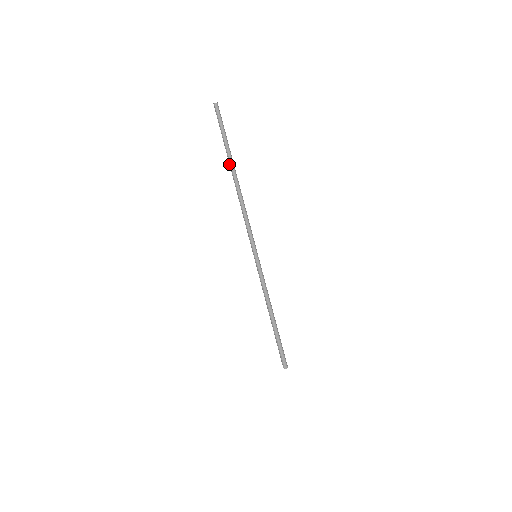
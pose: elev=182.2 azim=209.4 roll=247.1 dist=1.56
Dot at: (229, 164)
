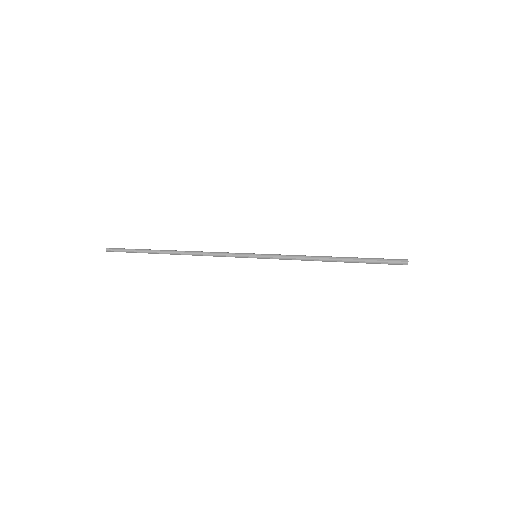
Dot at: occluded
